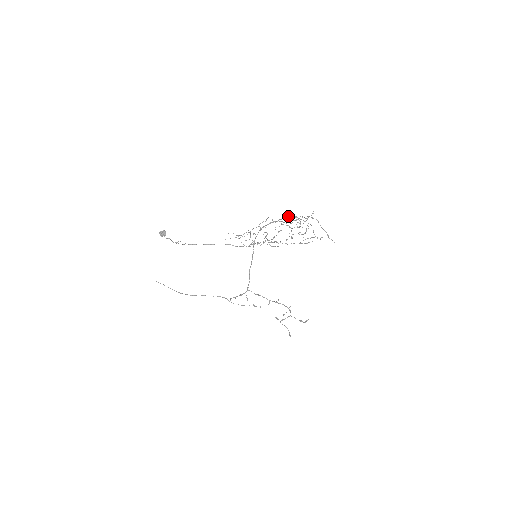
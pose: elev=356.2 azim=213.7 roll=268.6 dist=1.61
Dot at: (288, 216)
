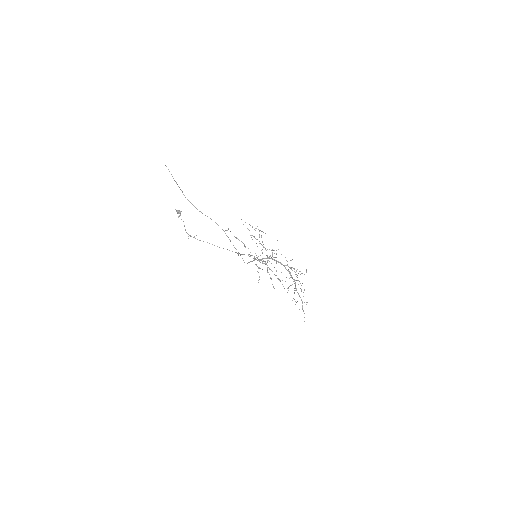
Dot at: (291, 276)
